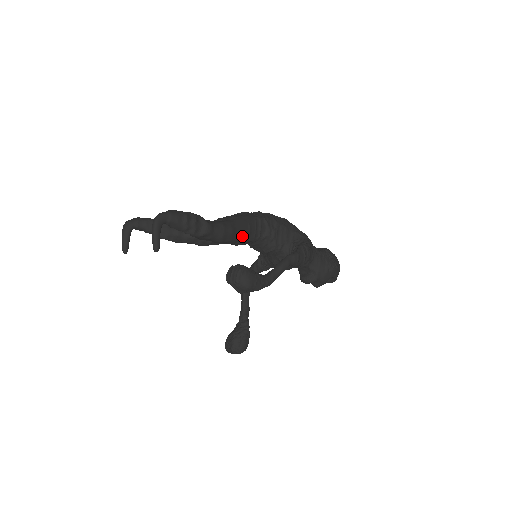
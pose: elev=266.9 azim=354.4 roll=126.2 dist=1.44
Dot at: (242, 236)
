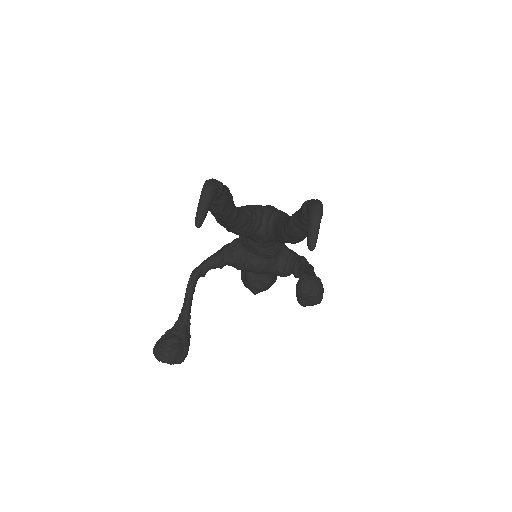
Dot at: occluded
